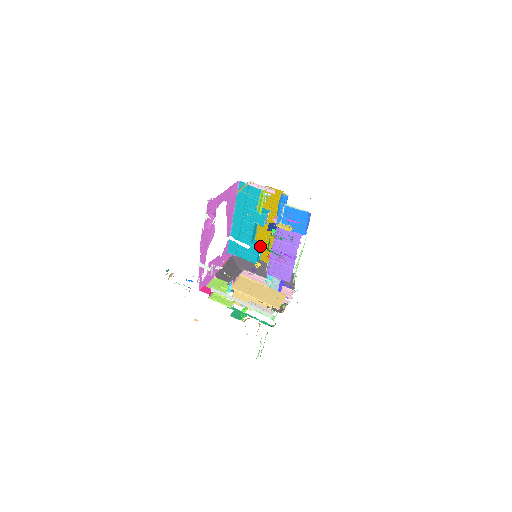
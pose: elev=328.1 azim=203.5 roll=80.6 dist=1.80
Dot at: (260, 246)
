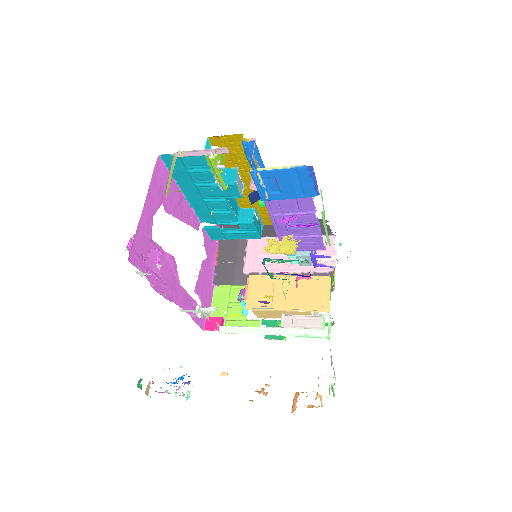
Dot at: (253, 216)
